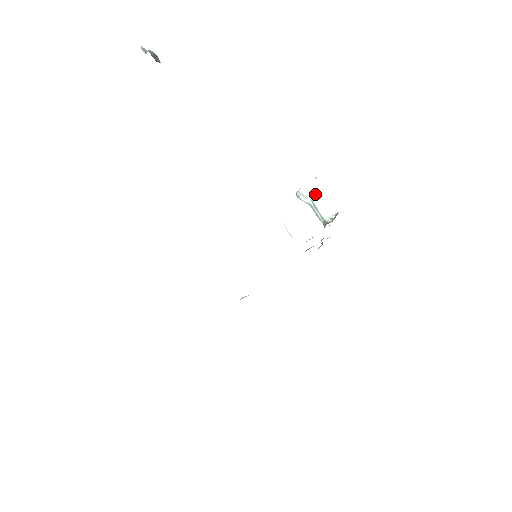
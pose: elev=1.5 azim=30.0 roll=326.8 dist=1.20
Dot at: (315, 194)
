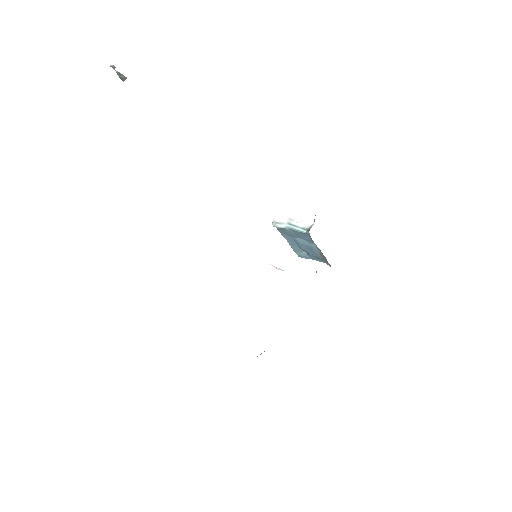
Dot at: (289, 218)
